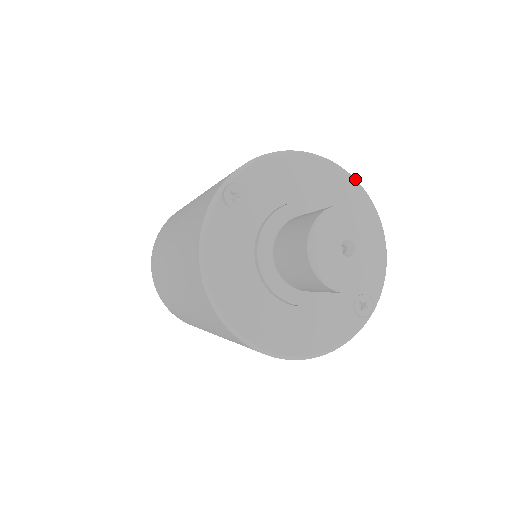
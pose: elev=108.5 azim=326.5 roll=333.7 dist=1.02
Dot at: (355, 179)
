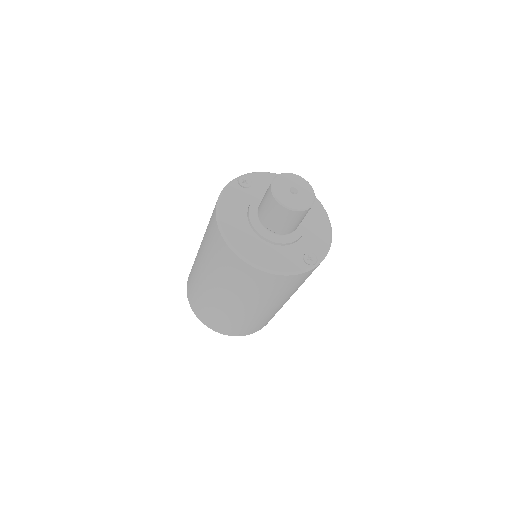
Dot at: (317, 199)
